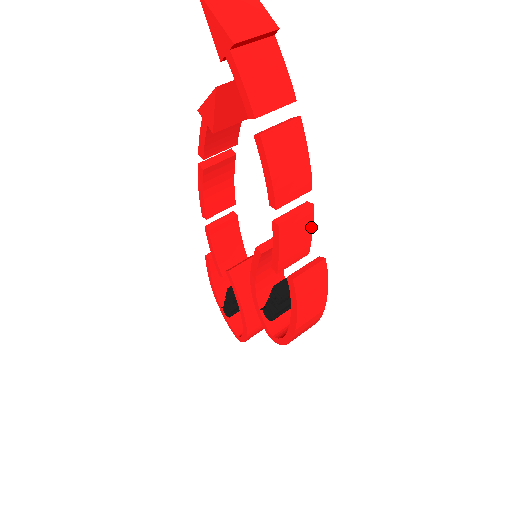
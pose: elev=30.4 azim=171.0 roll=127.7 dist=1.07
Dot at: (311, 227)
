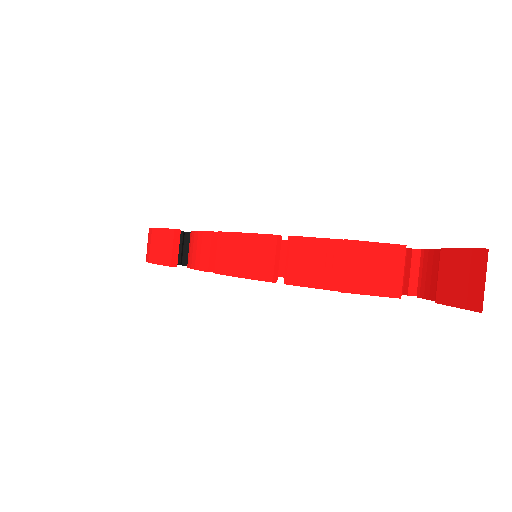
Dot at: occluded
